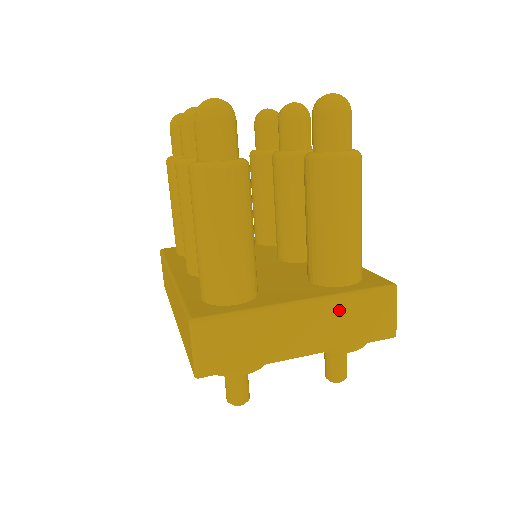
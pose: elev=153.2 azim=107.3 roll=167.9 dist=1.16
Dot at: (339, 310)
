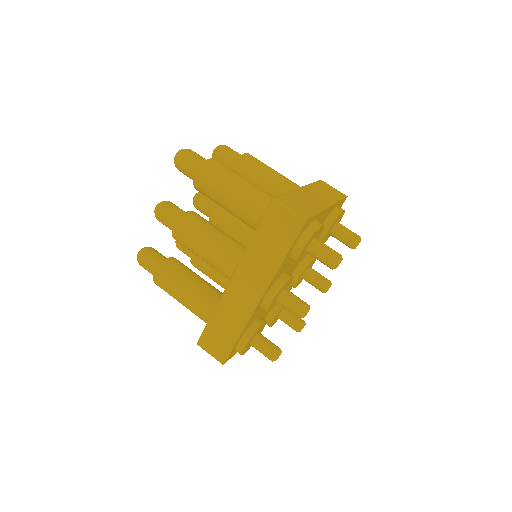
Dot at: (316, 189)
